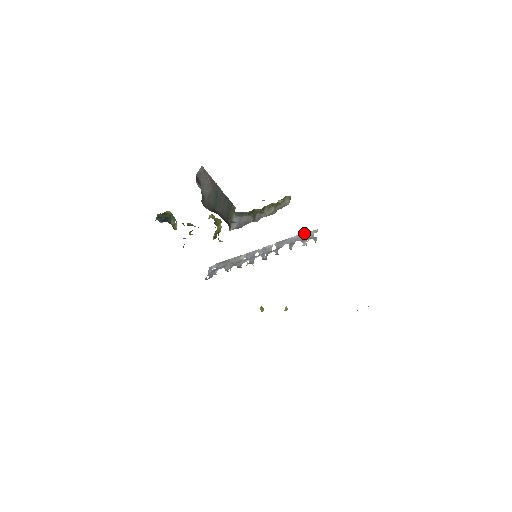
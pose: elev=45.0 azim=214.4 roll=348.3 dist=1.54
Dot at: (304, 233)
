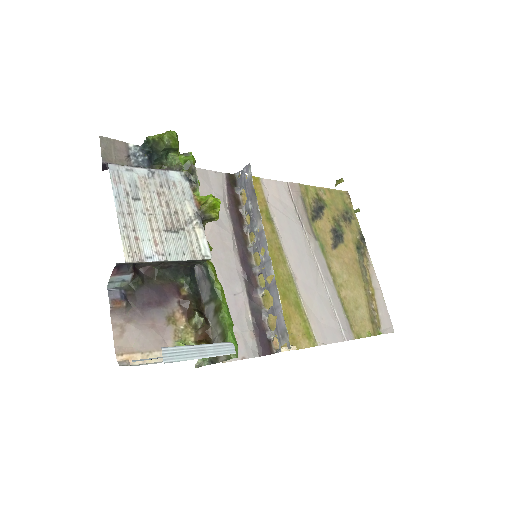
Dot at: (285, 327)
